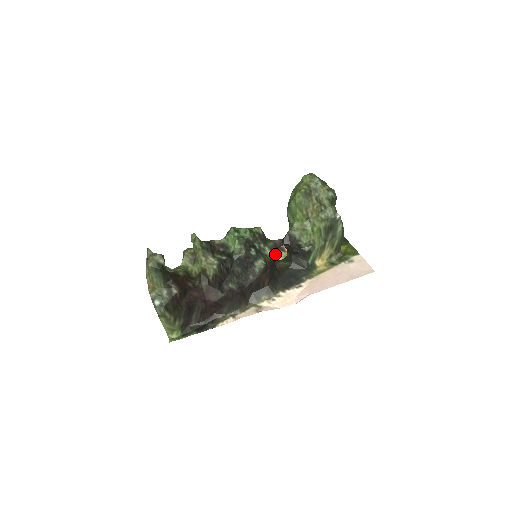
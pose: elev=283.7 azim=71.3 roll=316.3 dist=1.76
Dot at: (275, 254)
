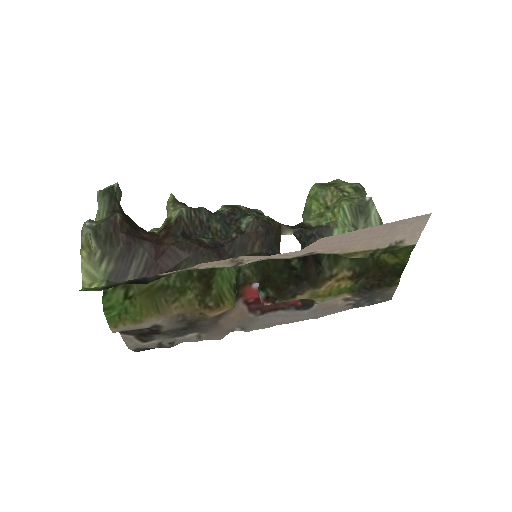
Dot at: (275, 224)
